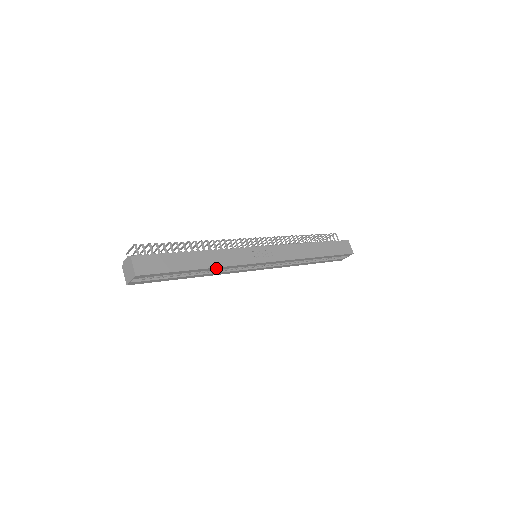
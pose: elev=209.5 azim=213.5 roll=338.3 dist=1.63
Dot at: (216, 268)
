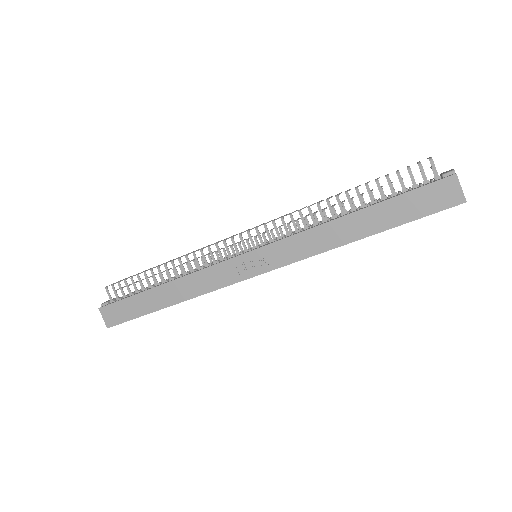
Dot at: (189, 298)
